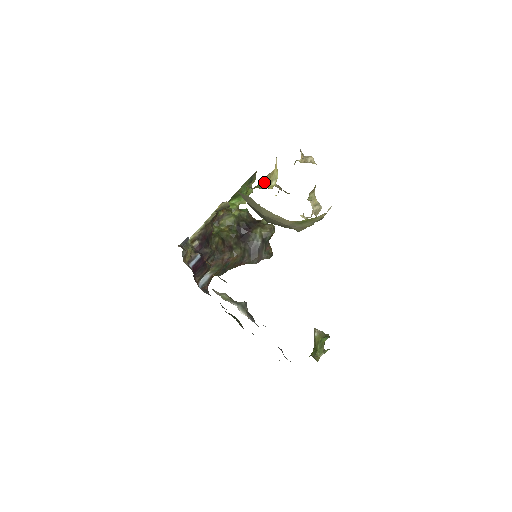
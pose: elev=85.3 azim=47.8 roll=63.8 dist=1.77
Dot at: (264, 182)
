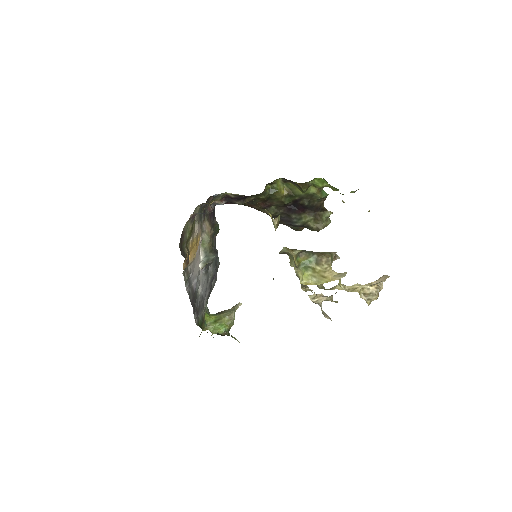
Dot at: (313, 265)
